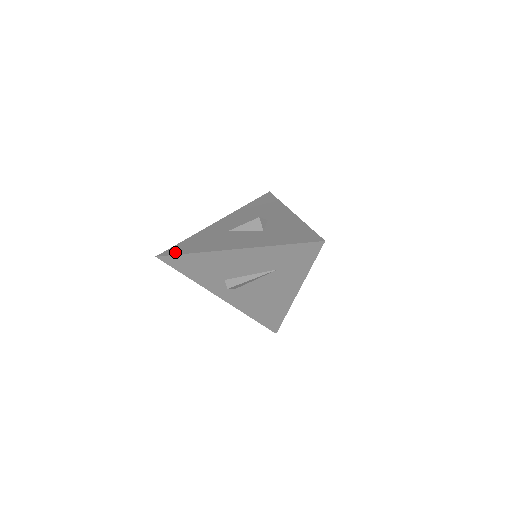
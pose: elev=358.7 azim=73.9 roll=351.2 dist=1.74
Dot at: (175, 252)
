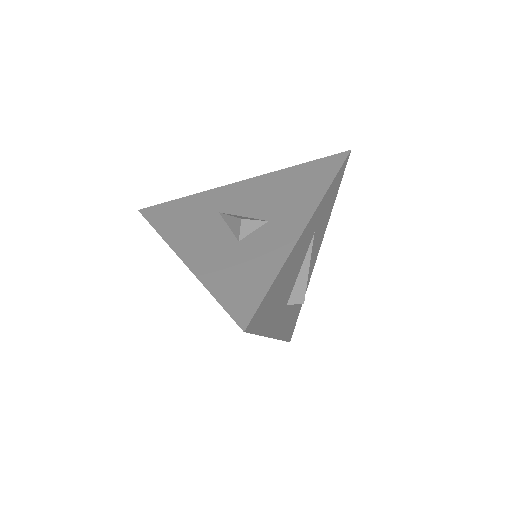
Dot at: (152, 216)
